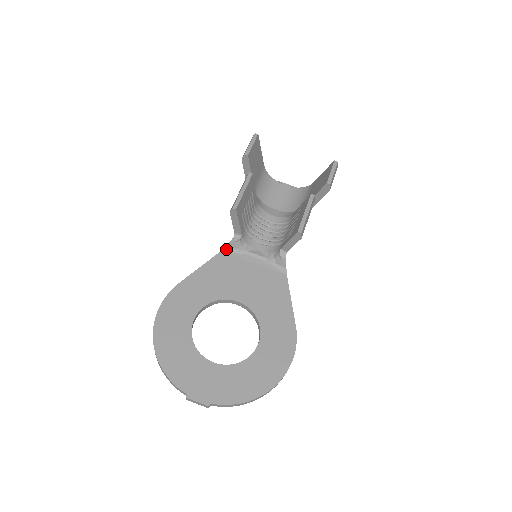
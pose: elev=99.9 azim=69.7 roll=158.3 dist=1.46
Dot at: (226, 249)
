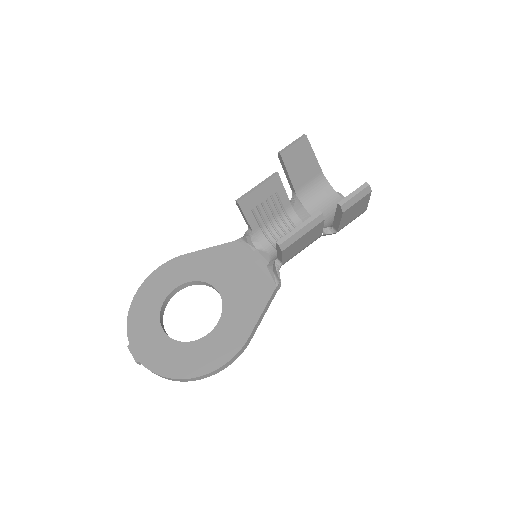
Dot at: (240, 240)
